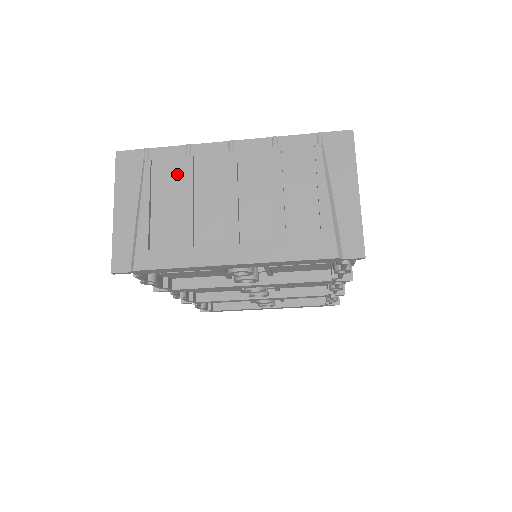
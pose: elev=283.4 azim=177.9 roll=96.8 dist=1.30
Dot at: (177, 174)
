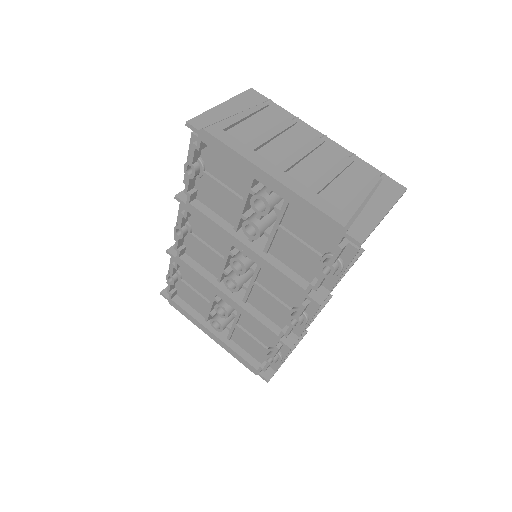
Dot at: (278, 121)
